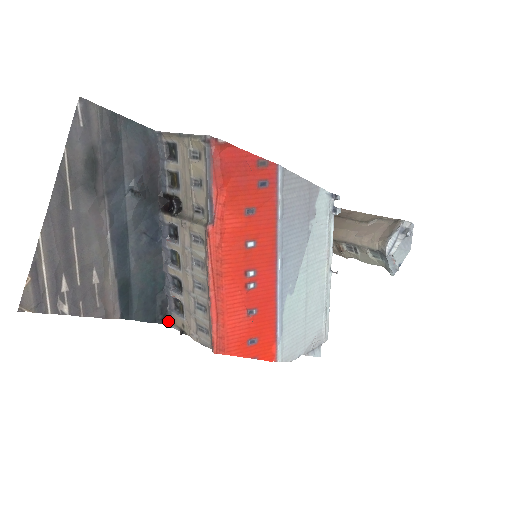
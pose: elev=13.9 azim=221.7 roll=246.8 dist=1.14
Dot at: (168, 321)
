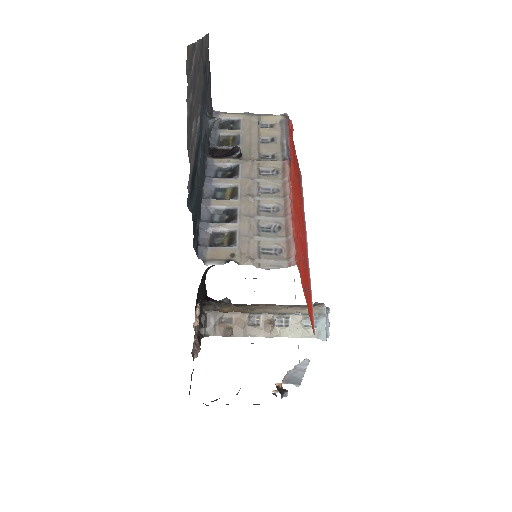
Dot at: (198, 258)
